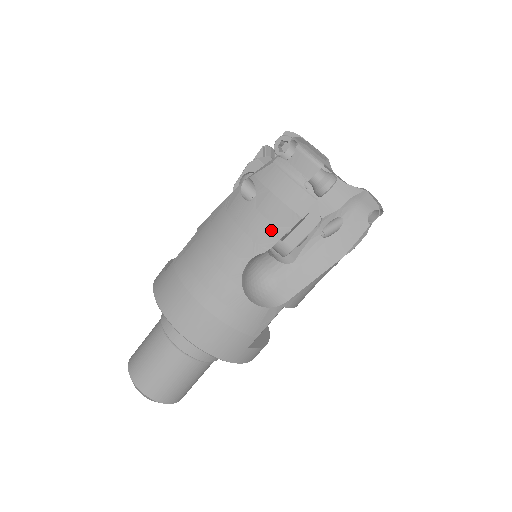
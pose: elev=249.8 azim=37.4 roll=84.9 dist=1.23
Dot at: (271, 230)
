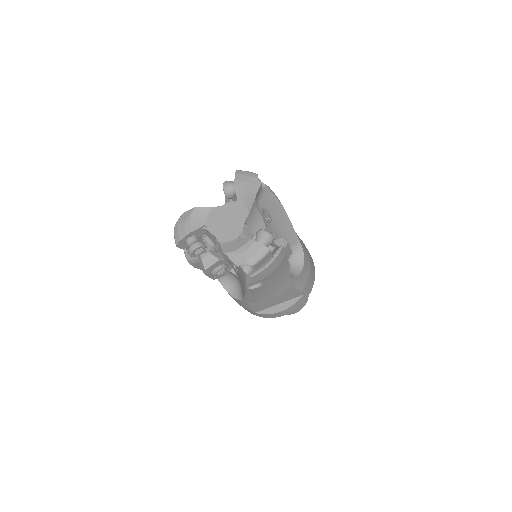
Dot at: occluded
